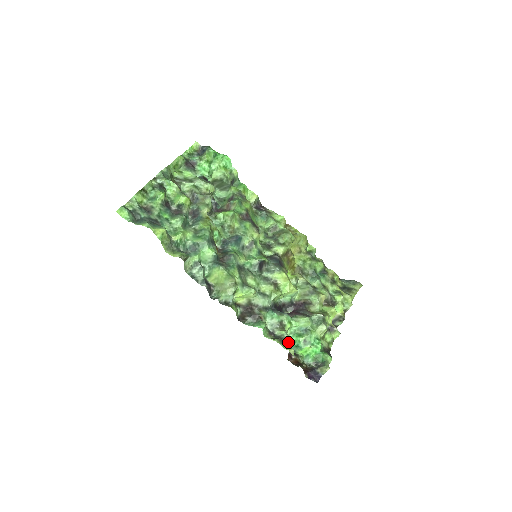
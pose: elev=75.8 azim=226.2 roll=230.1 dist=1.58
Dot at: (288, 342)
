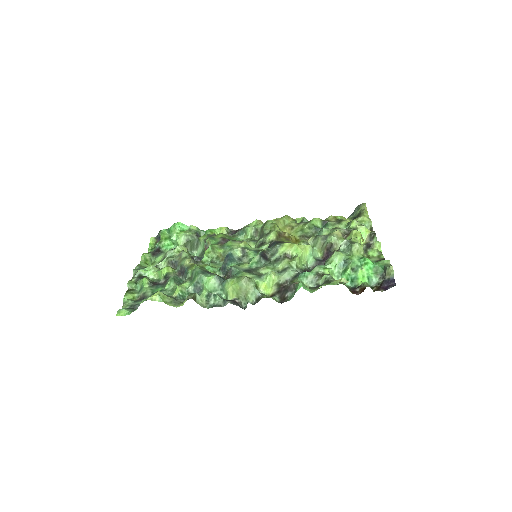
Dot at: occluded
